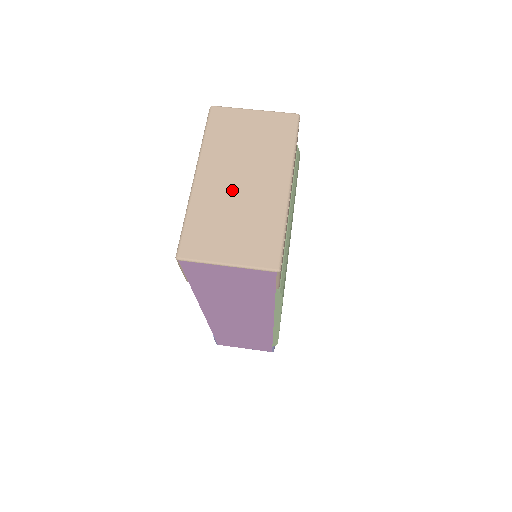
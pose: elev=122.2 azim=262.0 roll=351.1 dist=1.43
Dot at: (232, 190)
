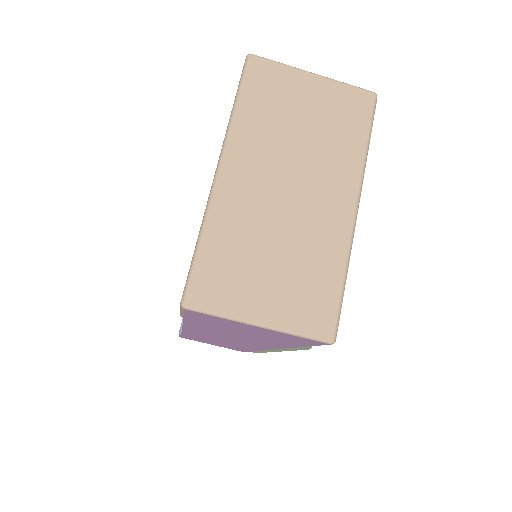
Dot at: (274, 203)
